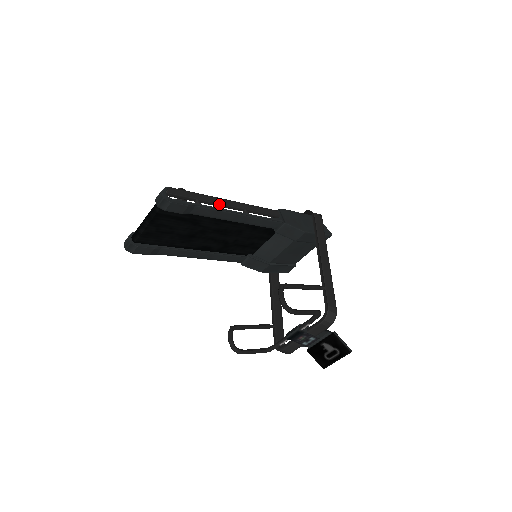
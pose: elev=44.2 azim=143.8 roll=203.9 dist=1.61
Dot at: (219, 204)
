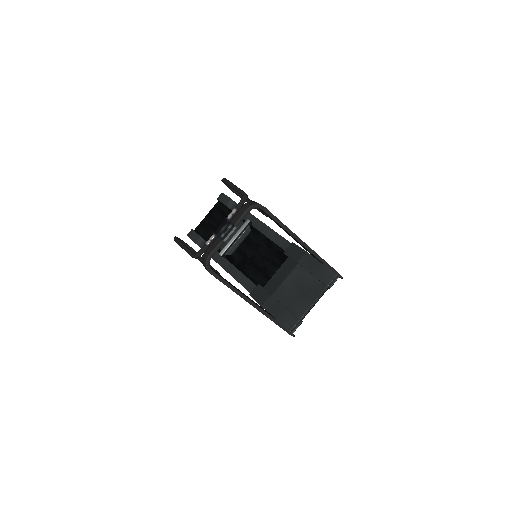
Dot at: occluded
